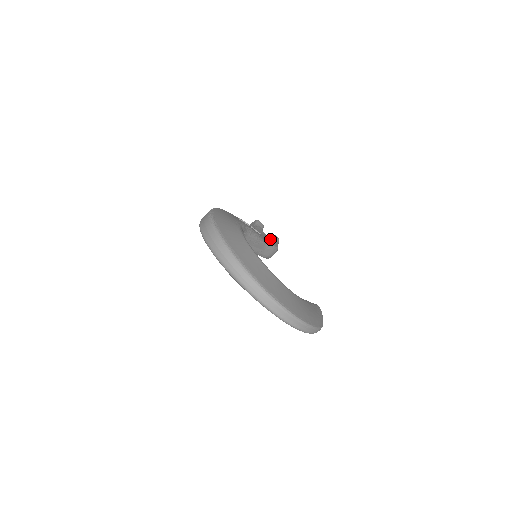
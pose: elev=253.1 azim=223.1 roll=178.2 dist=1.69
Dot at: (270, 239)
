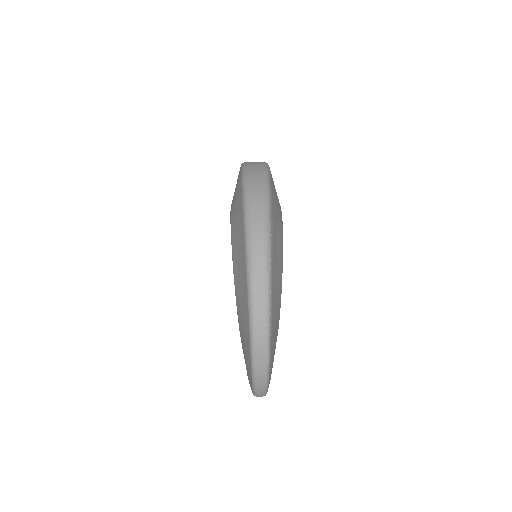
Dot at: occluded
